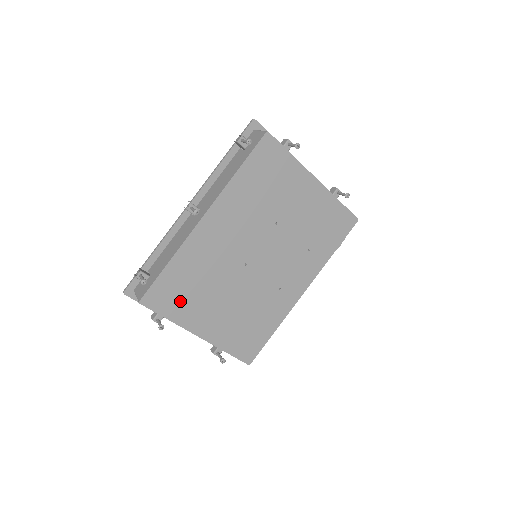
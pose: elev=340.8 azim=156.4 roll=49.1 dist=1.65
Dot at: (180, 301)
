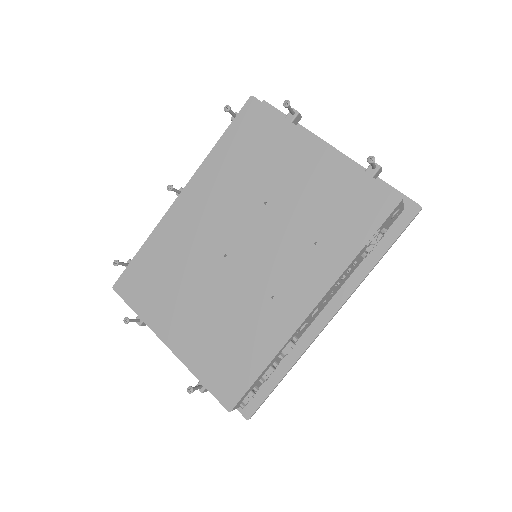
Dot at: (150, 293)
